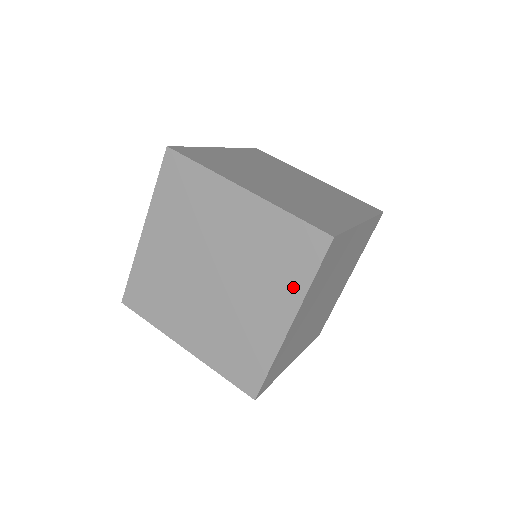
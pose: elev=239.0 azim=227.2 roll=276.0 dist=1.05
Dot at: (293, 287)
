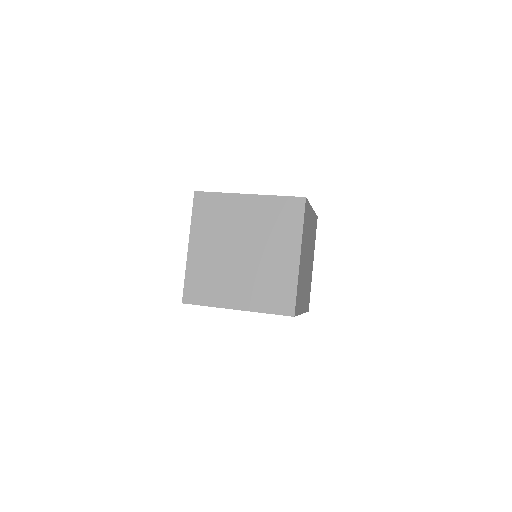
Dot at: occluded
